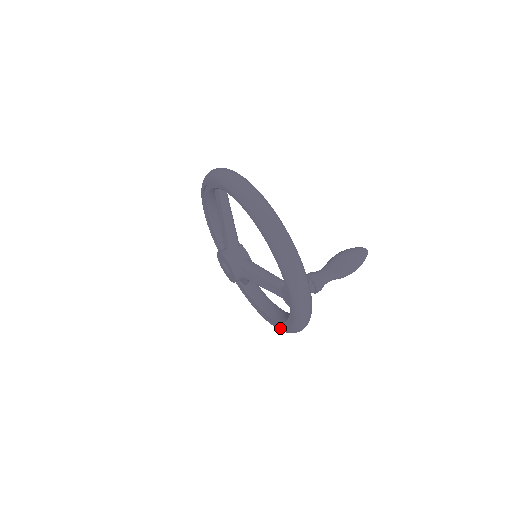
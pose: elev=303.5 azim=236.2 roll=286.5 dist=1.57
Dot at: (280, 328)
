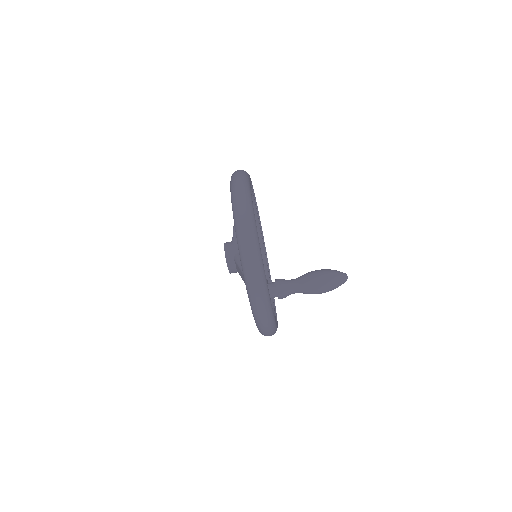
Dot at: occluded
